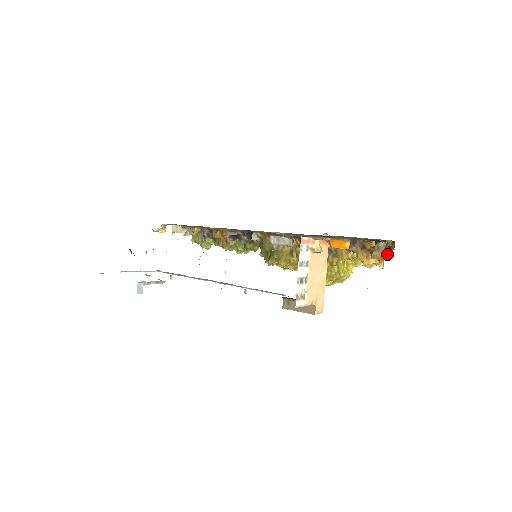
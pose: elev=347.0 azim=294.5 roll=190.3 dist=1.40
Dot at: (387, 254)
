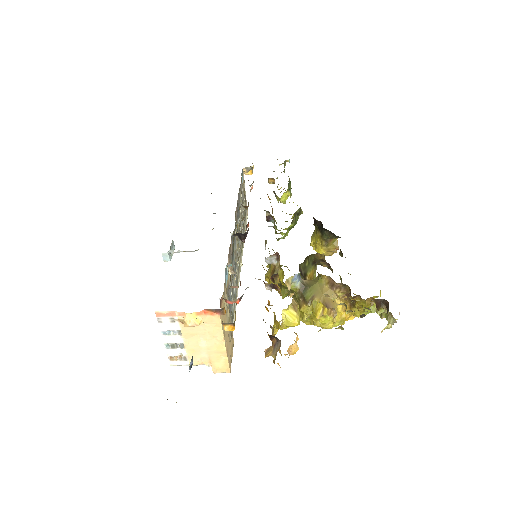
Dot at: (393, 323)
